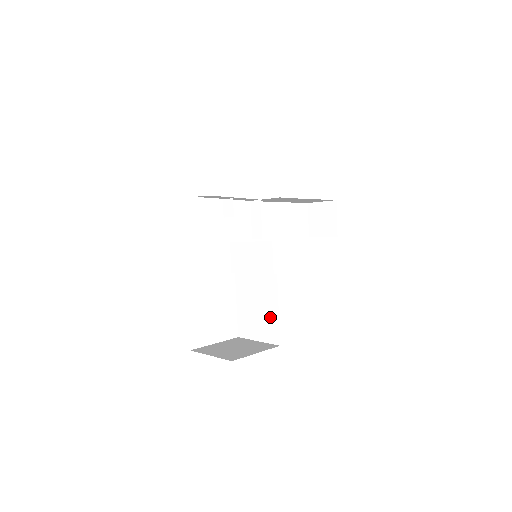
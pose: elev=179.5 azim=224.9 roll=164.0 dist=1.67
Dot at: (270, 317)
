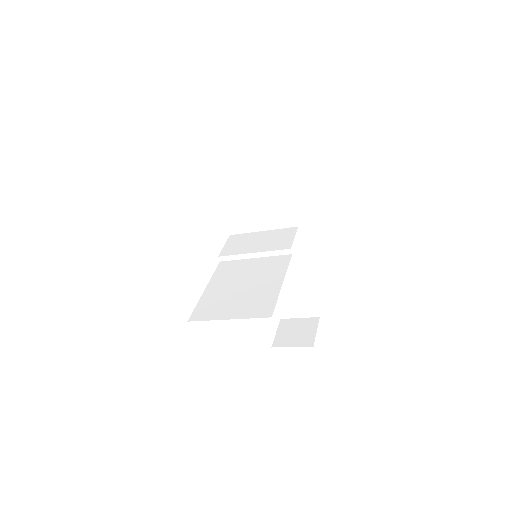
Dot at: (264, 291)
